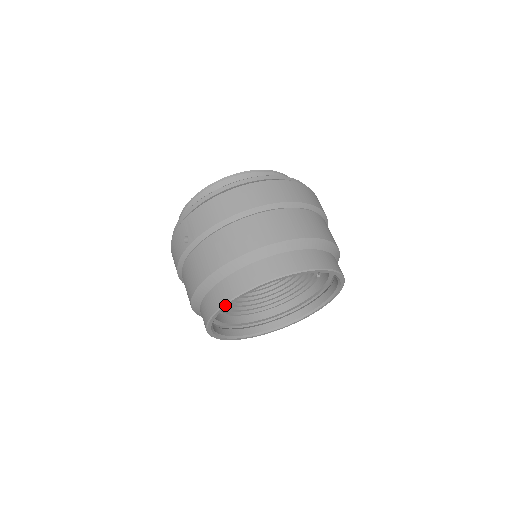
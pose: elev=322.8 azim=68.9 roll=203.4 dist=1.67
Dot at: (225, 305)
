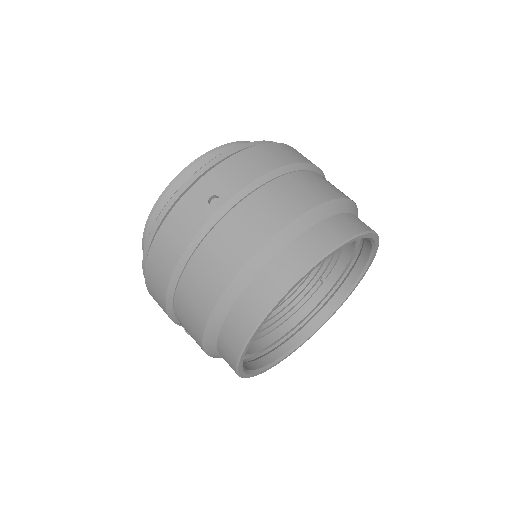
Dot at: (306, 273)
